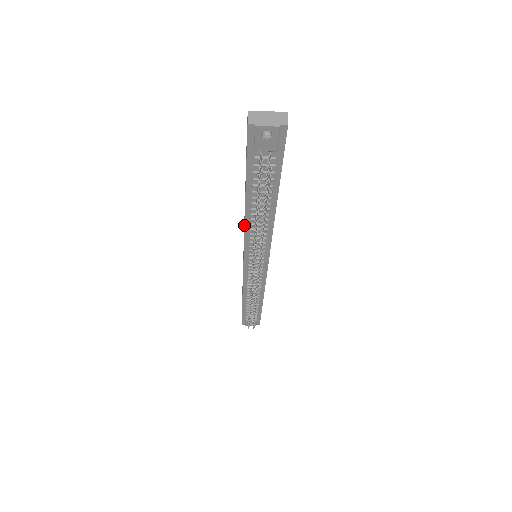
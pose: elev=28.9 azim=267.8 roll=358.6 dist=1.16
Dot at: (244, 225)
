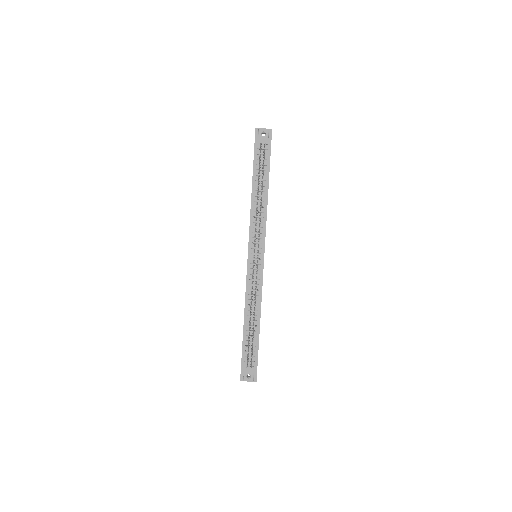
Dot at: (250, 209)
